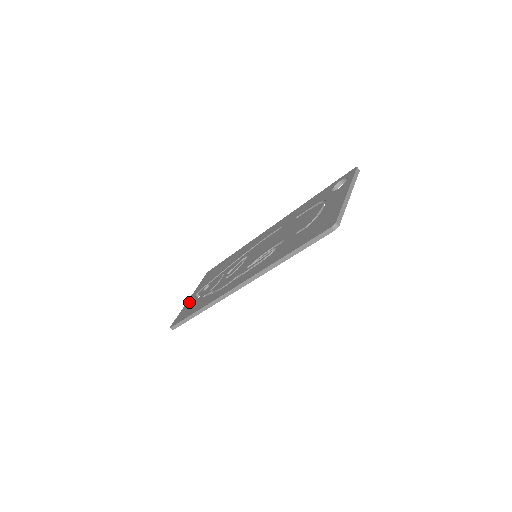
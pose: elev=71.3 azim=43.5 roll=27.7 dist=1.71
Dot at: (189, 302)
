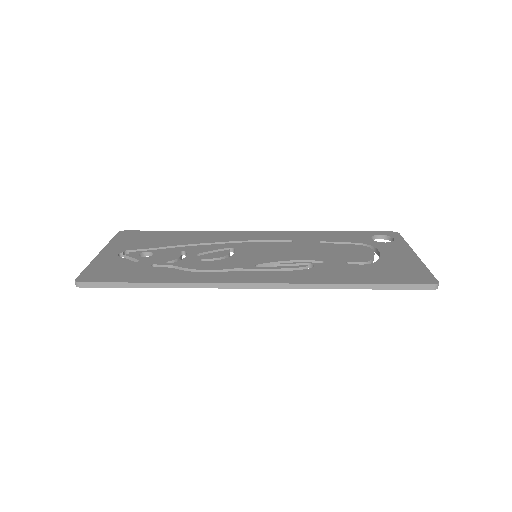
Dot at: (107, 259)
